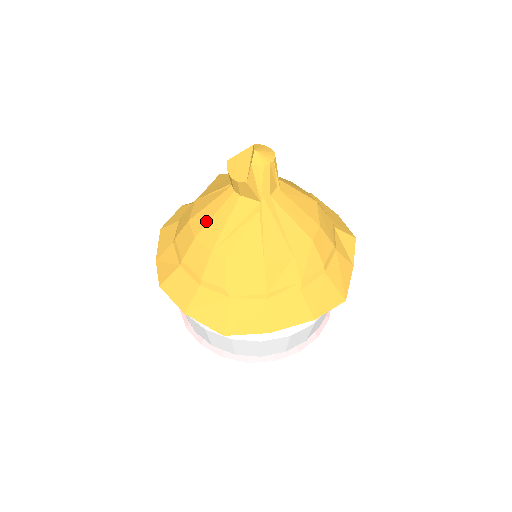
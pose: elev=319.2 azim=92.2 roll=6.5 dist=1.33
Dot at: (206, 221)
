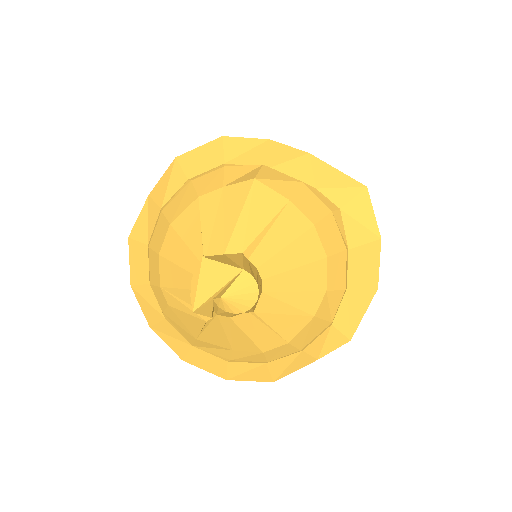
Dot at: (172, 258)
